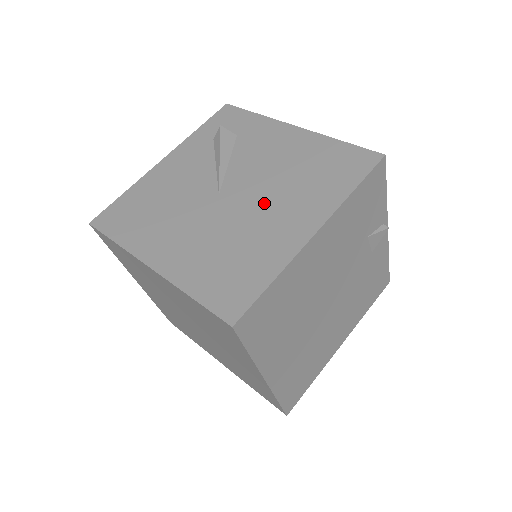
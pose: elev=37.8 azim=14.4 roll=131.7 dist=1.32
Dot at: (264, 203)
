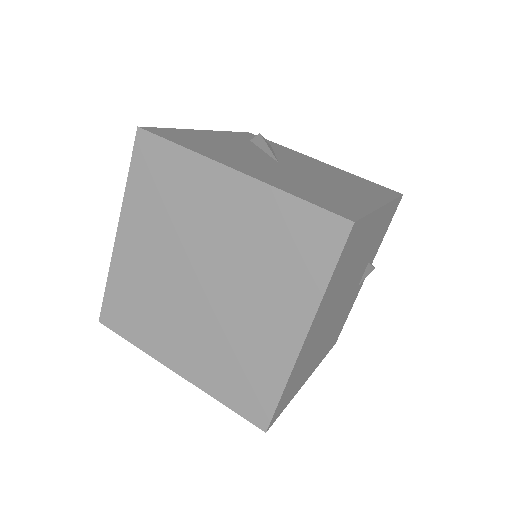
Dot at: (326, 180)
